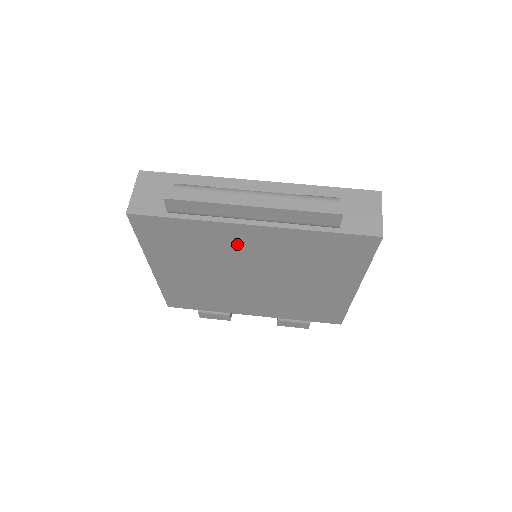
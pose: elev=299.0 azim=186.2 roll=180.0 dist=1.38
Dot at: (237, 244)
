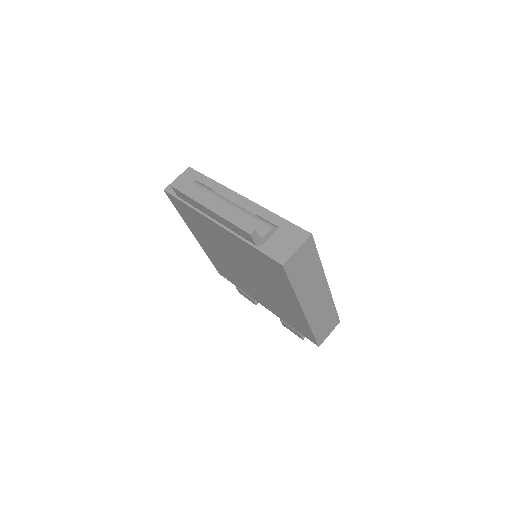
Dot at: (219, 235)
